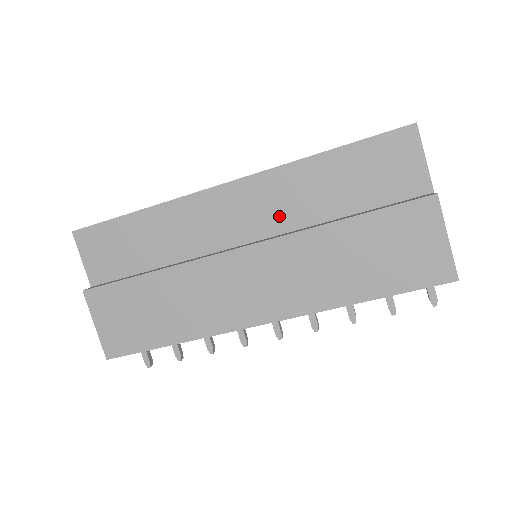
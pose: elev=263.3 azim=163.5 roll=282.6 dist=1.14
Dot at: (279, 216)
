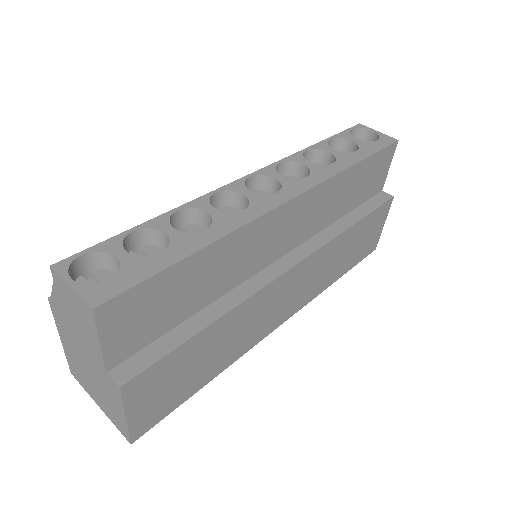
Dot at: (311, 225)
